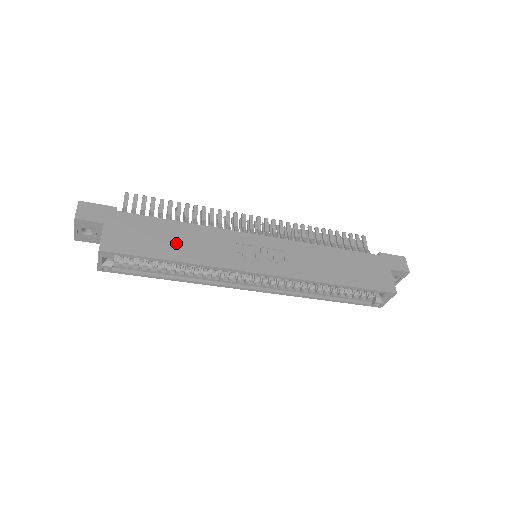
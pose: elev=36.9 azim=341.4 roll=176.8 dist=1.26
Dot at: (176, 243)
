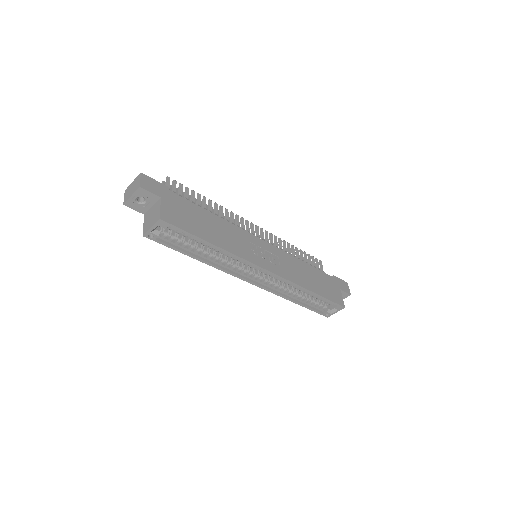
Dot at: (211, 229)
